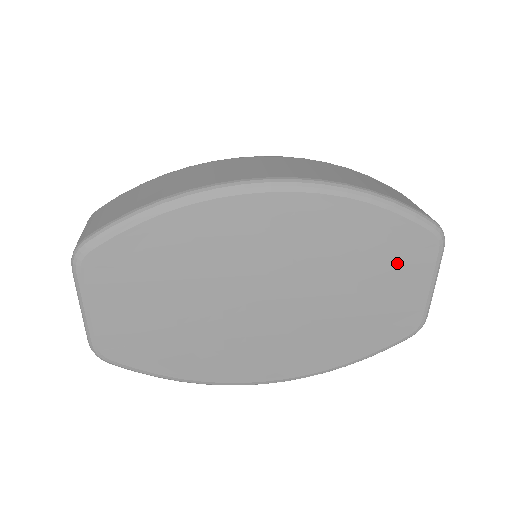
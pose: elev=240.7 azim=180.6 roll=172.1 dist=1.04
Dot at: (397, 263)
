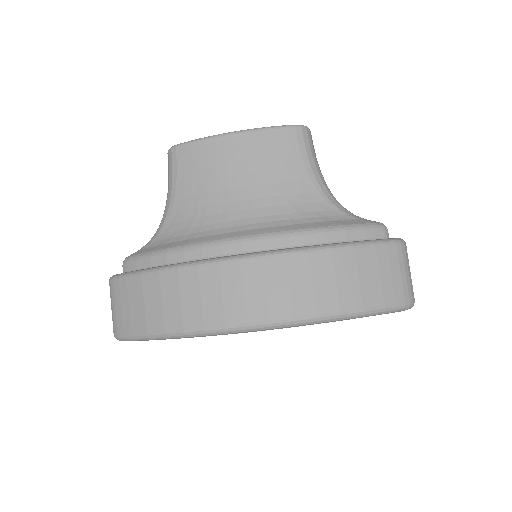
Dot at: occluded
